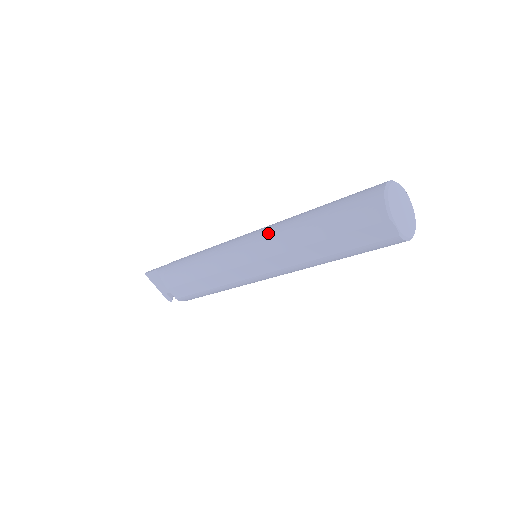
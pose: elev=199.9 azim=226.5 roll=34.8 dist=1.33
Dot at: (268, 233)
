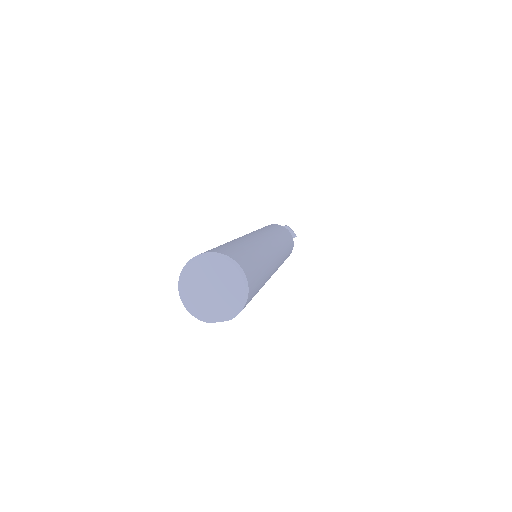
Dot at: occluded
